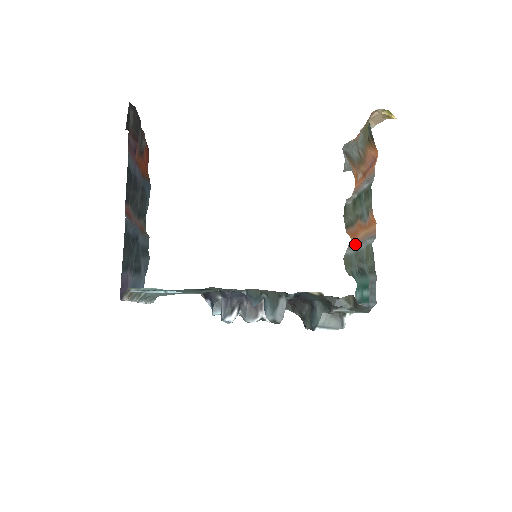
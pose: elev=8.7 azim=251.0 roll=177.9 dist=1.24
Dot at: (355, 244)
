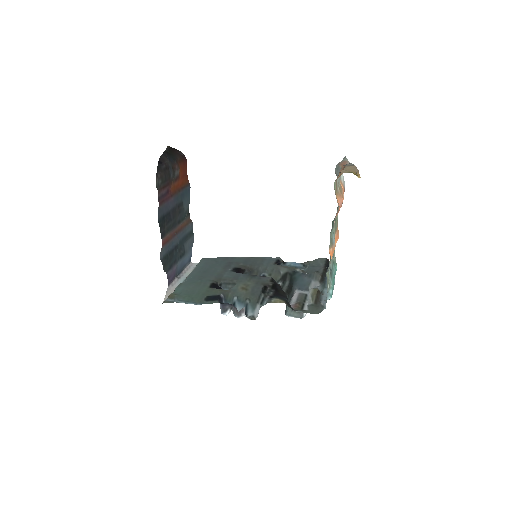
Dot at: occluded
